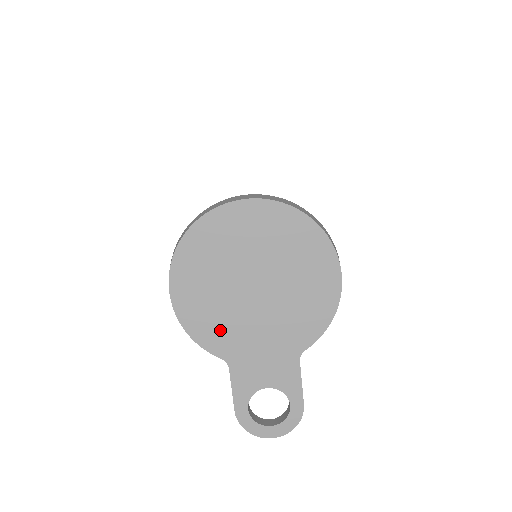
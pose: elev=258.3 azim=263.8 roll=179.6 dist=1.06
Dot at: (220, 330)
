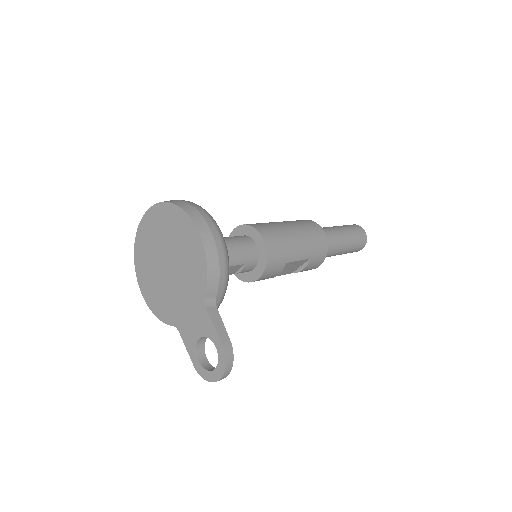
Dot at: (166, 306)
